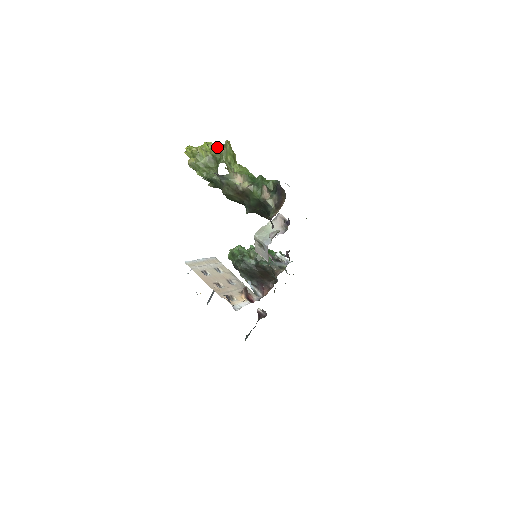
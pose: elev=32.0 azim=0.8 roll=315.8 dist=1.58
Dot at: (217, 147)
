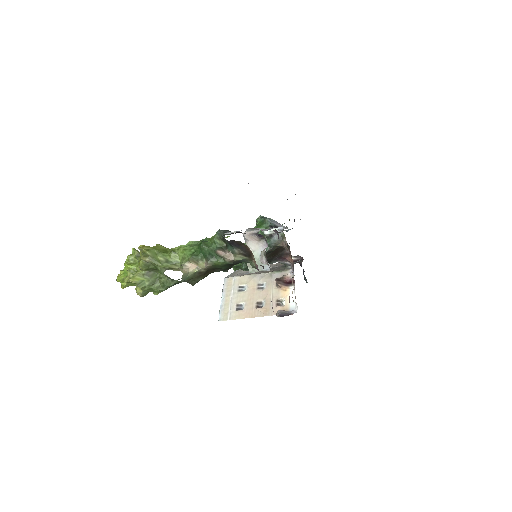
Dot at: (140, 262)
